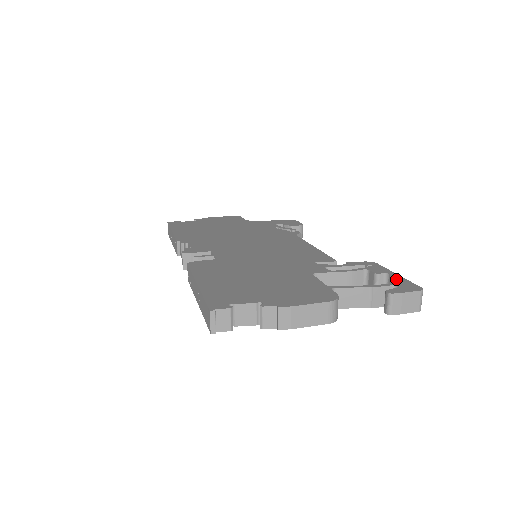
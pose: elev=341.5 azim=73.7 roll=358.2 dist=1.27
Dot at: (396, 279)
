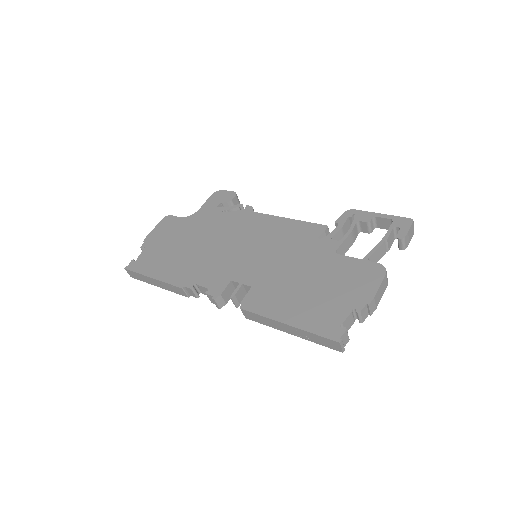
Dot at: (385, 219)
